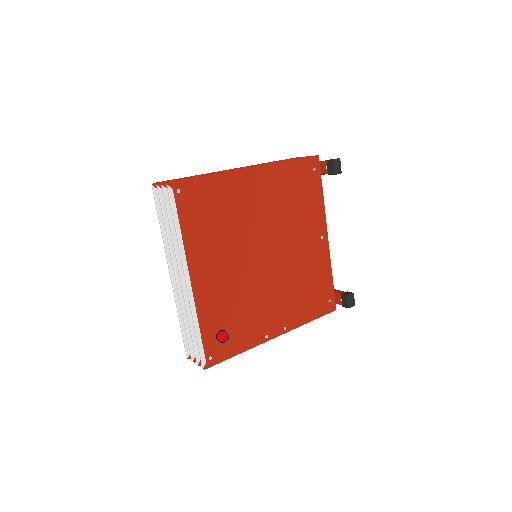
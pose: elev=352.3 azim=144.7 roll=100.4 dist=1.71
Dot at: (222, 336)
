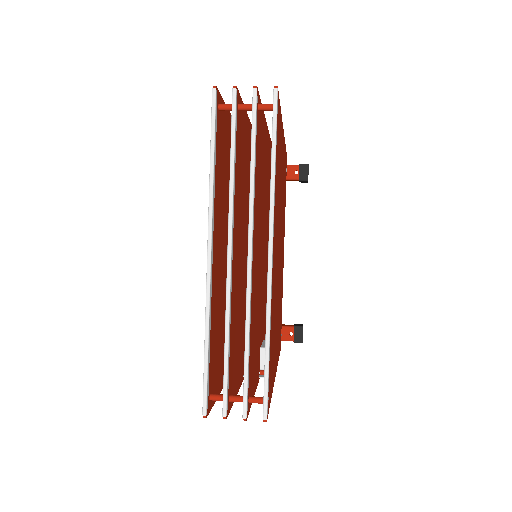
Dot at: (271, 363)
